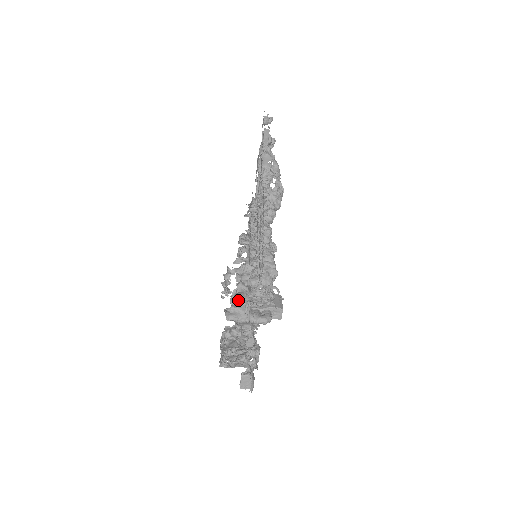
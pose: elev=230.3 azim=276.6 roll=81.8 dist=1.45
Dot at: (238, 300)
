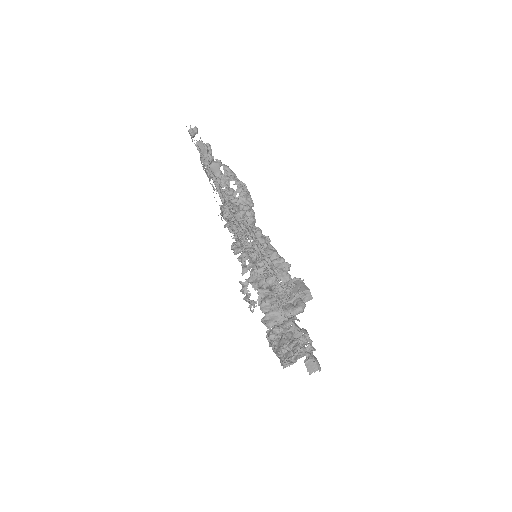
Dot at: (267, 305)
